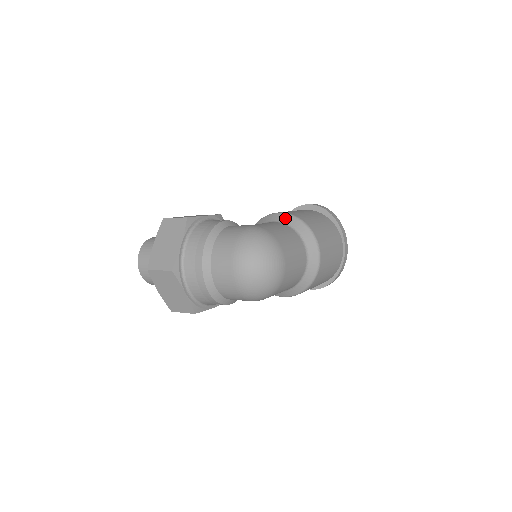
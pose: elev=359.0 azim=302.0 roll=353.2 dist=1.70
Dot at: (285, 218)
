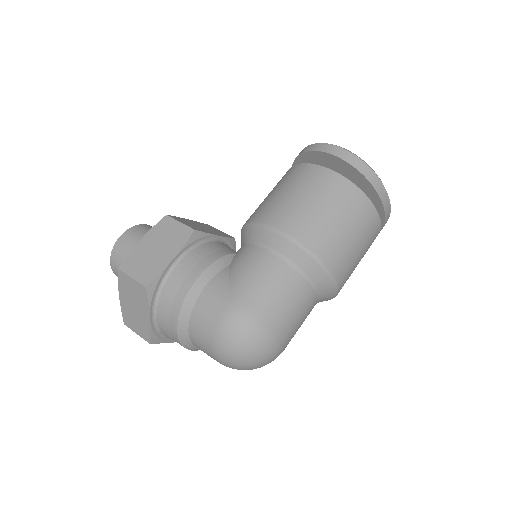
Dot at: (285, 247)
